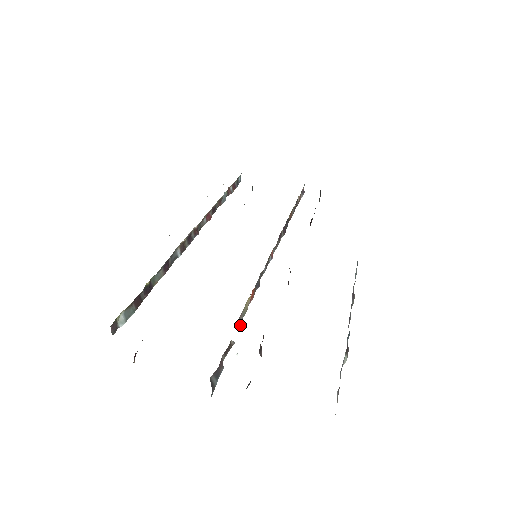
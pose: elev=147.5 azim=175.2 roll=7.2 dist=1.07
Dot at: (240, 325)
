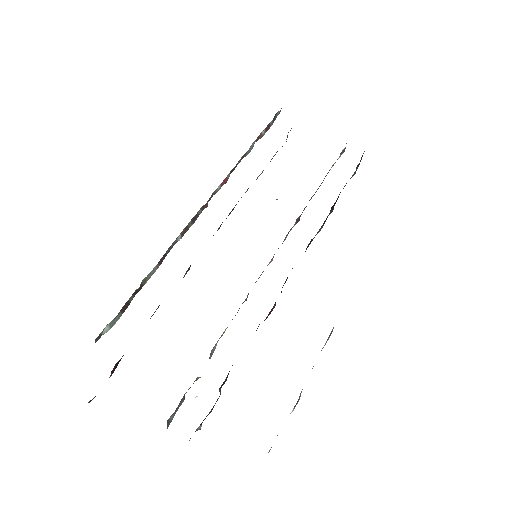
Dot at: (212, 354)
